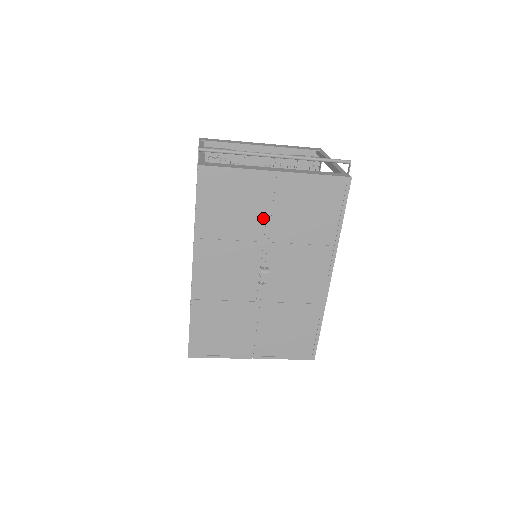
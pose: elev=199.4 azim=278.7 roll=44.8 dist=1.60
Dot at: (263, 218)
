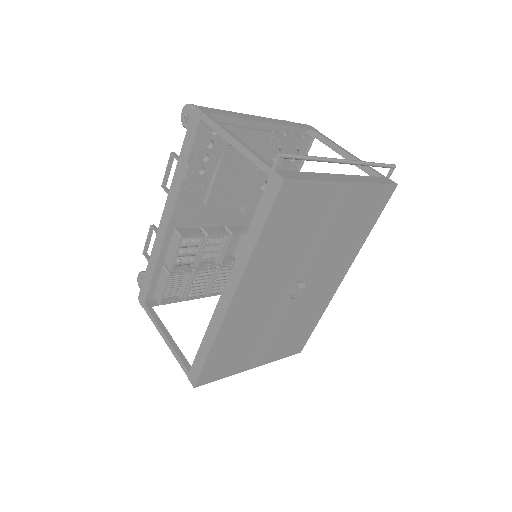
Dot at: (317, 231)
